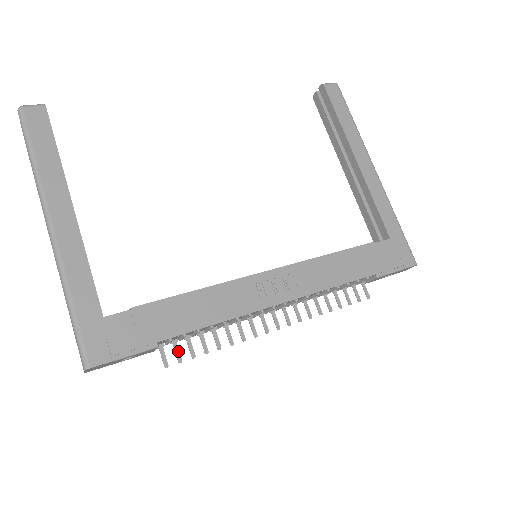
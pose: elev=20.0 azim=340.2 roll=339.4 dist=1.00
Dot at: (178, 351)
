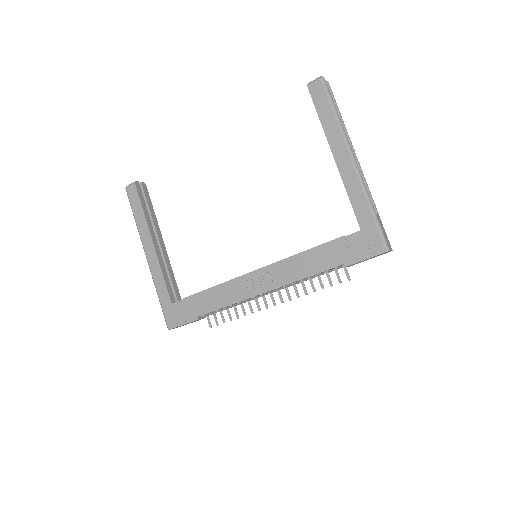
Dot at: (216, 319)
